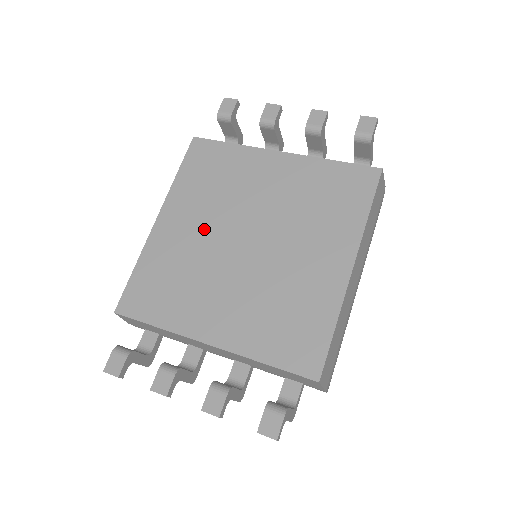
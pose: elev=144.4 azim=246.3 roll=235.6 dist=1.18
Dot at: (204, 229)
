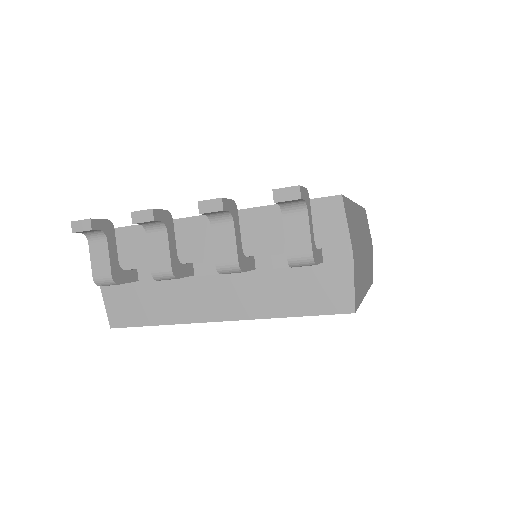
Dot at: occluded
